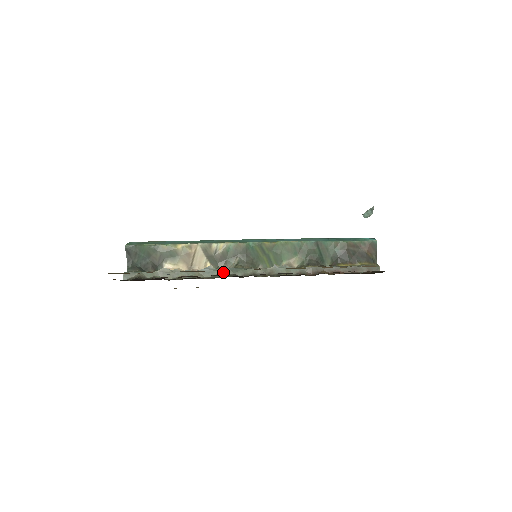
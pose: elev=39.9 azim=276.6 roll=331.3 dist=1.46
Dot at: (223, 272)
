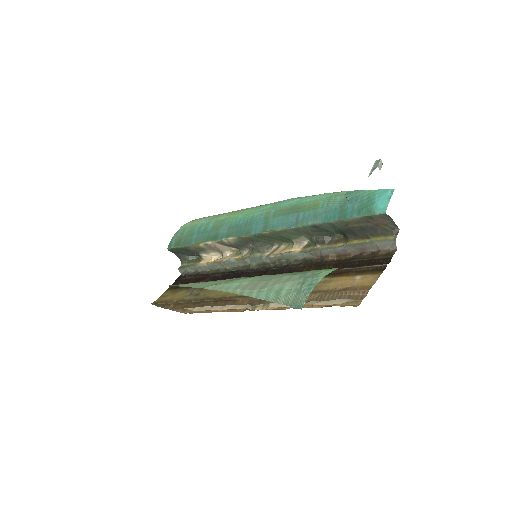
Dot at: (241, 263)
